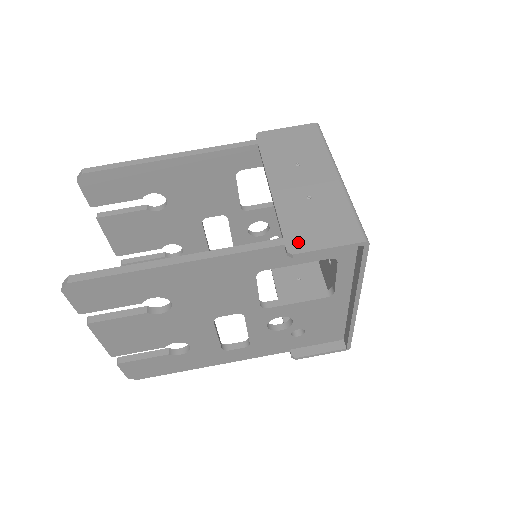
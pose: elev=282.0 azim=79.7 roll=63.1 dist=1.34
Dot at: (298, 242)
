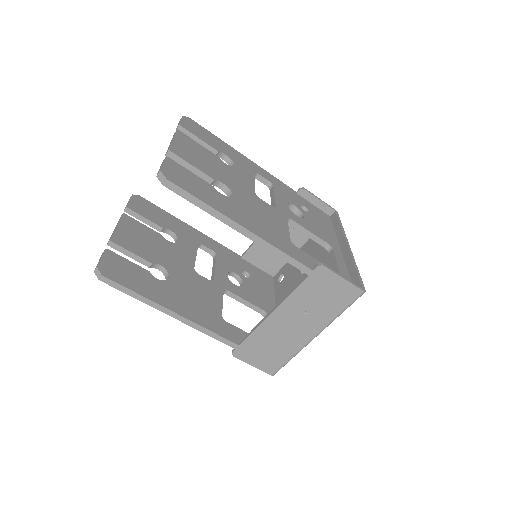
Dot at: (243, 353)
